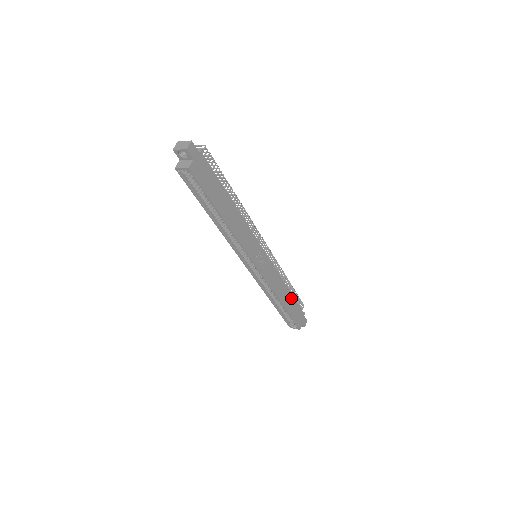
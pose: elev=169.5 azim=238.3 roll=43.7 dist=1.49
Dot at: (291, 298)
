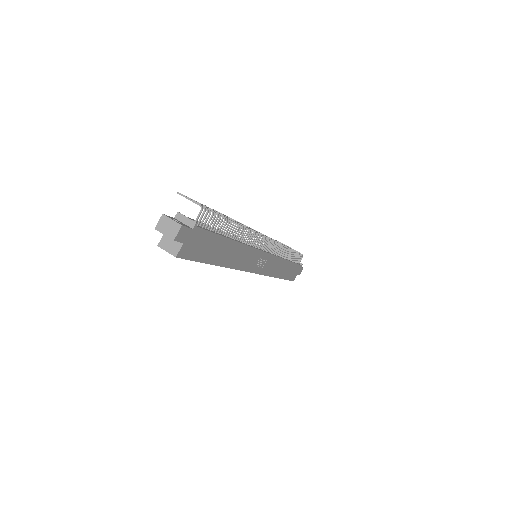
Dot at: (290, 265)
